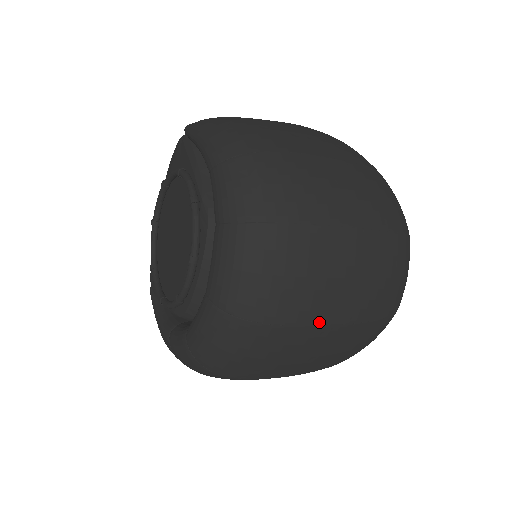
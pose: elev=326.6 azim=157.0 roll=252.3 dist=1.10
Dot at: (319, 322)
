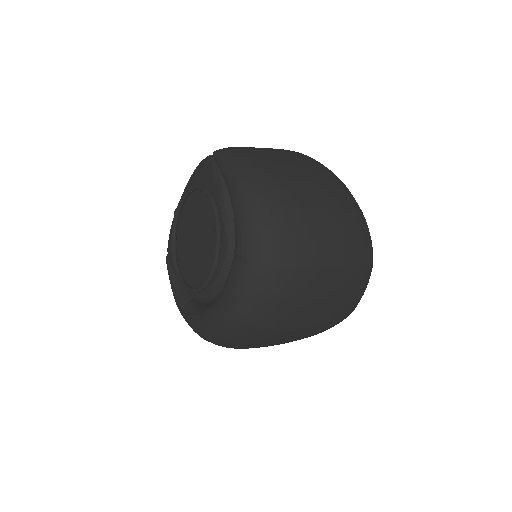
Dot at: (297, 326)
